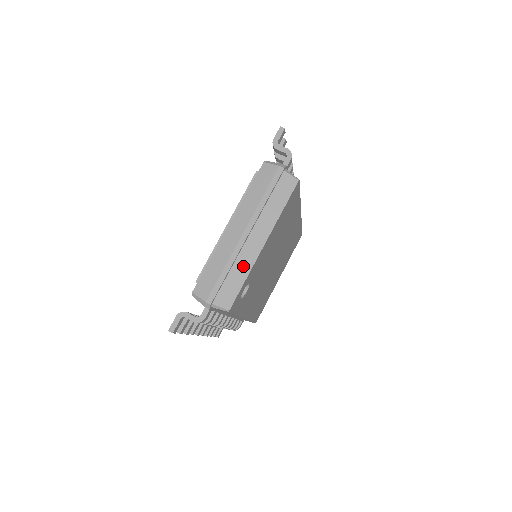
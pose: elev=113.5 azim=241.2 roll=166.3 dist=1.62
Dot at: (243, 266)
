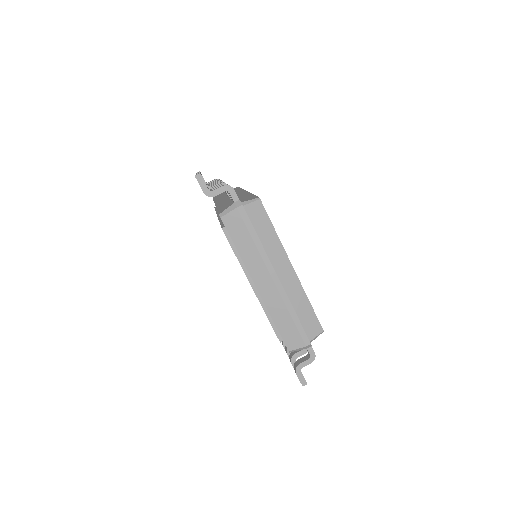
Dot at: (298, 298)
